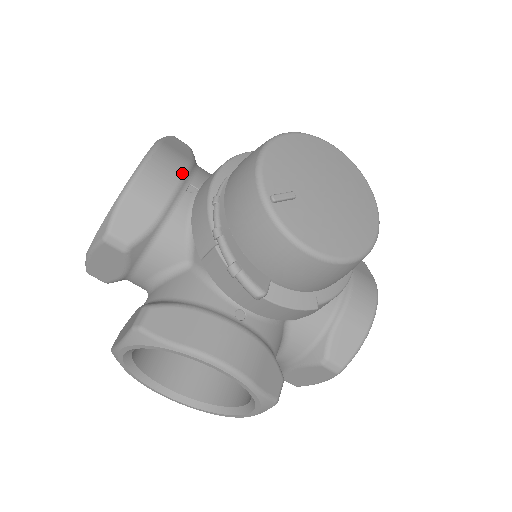
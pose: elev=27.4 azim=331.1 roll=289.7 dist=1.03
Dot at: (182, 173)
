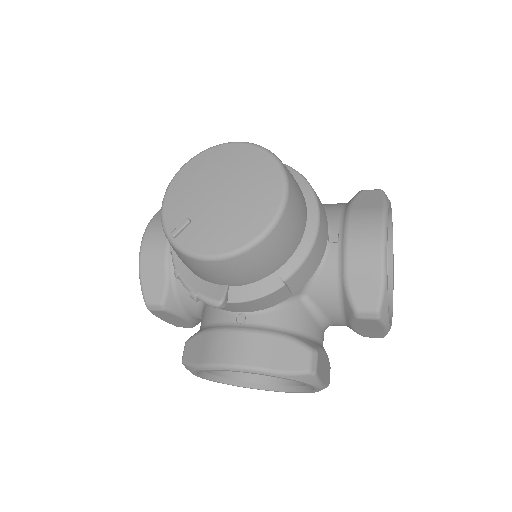
Dot at: occluded
